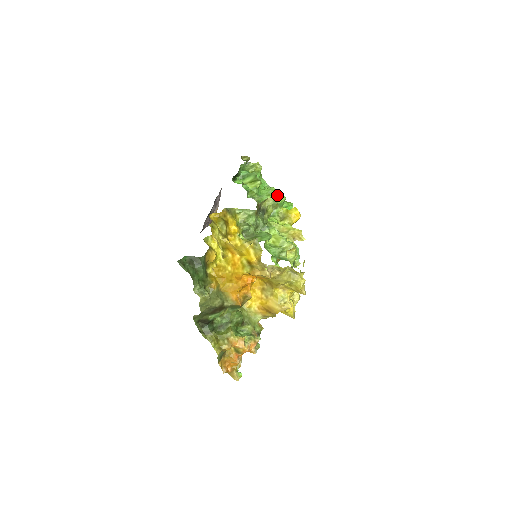
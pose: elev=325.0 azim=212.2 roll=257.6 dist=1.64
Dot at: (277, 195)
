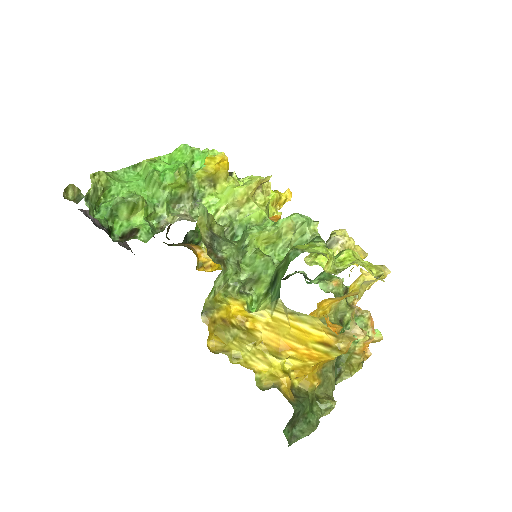
Dot at: (173, 178)
